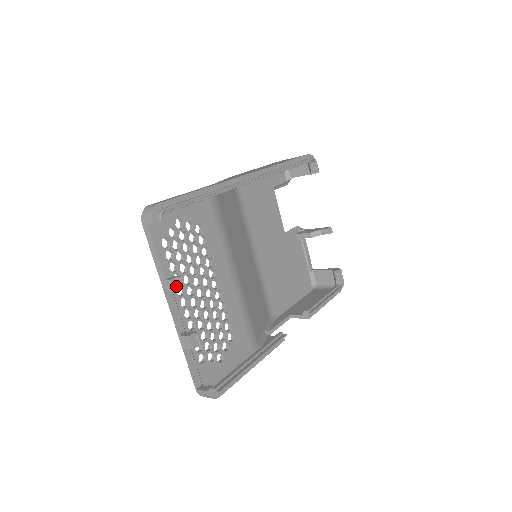
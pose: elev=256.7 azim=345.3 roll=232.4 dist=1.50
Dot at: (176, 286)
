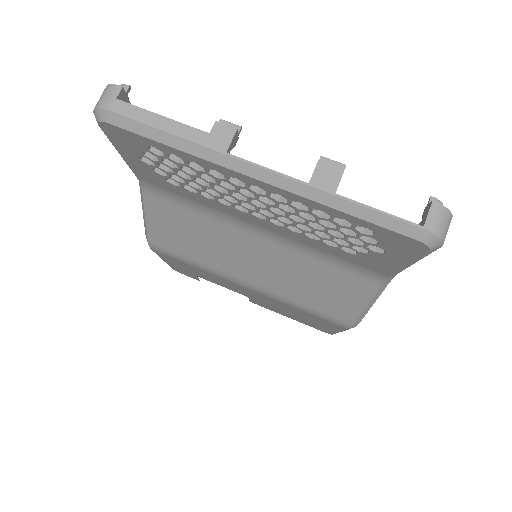
Dot at: (230, 130)
